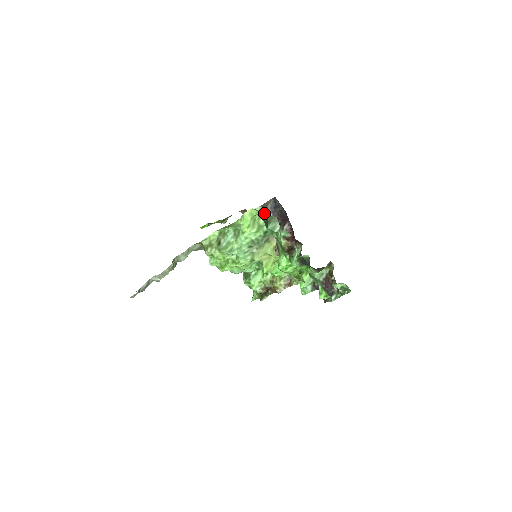
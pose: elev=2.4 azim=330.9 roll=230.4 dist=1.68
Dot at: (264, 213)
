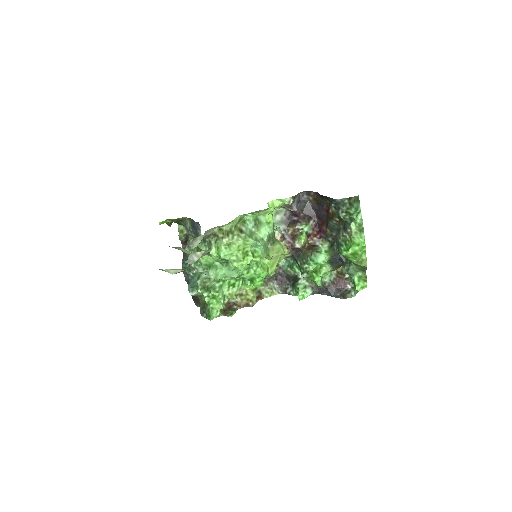
Dot at: (291, 205)
